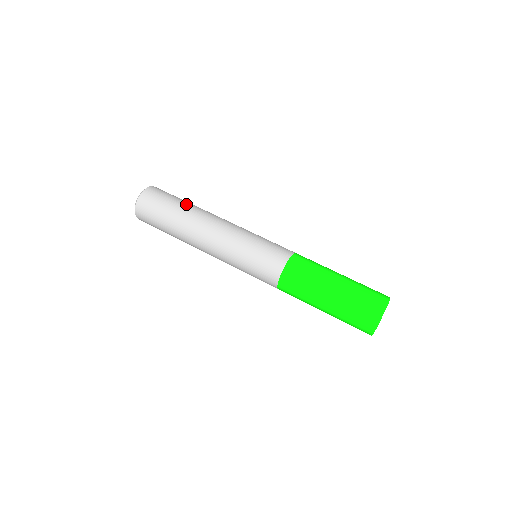
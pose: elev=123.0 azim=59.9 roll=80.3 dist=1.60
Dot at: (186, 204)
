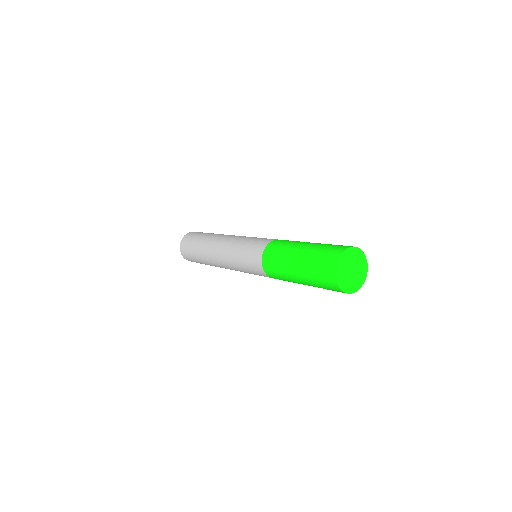
Dot at: occluded
